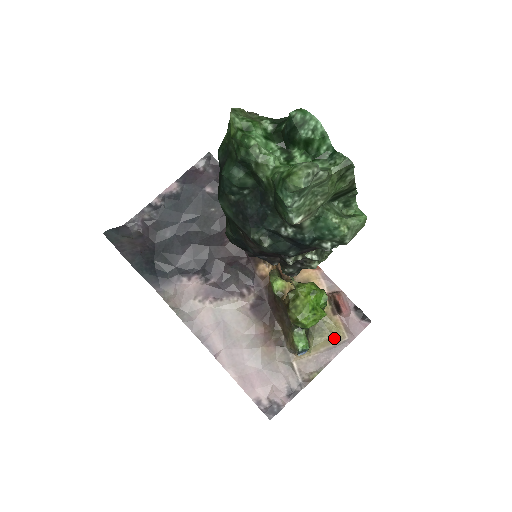
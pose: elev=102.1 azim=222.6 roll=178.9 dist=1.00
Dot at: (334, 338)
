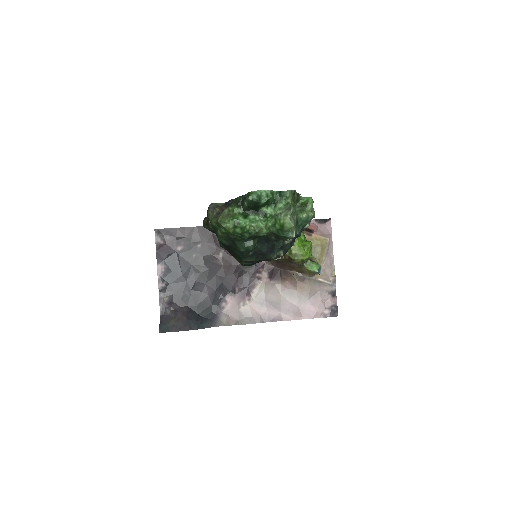
Dot at: (323, 246)
